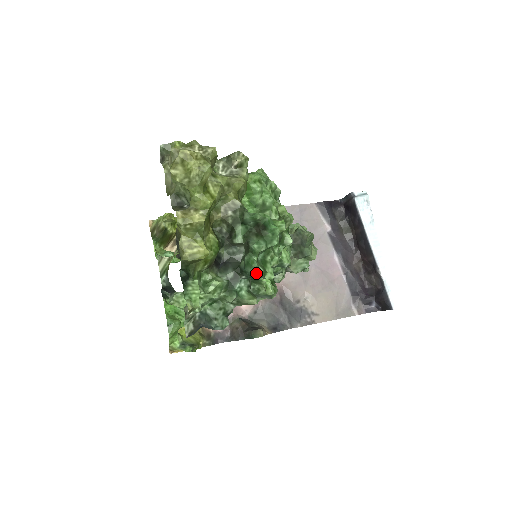
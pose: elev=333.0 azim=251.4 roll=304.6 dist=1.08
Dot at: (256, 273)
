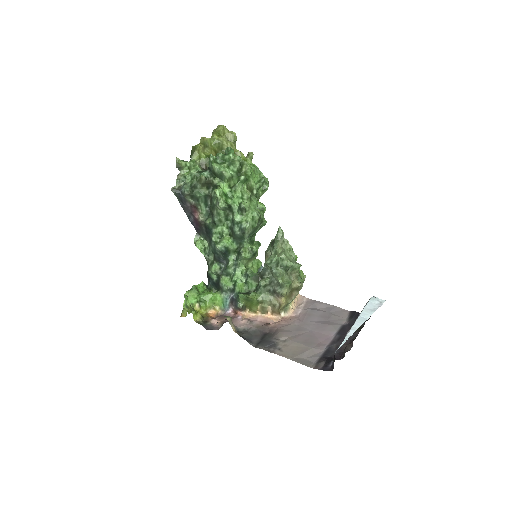
Dot at: (210, 159)
